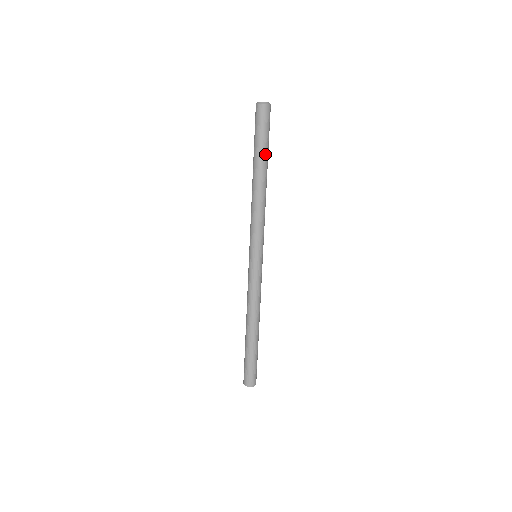
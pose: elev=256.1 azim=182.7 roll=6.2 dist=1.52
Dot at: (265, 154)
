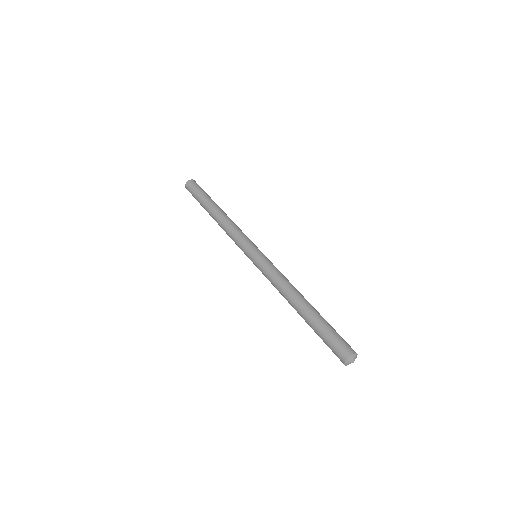
Dot at: (209, 199)
